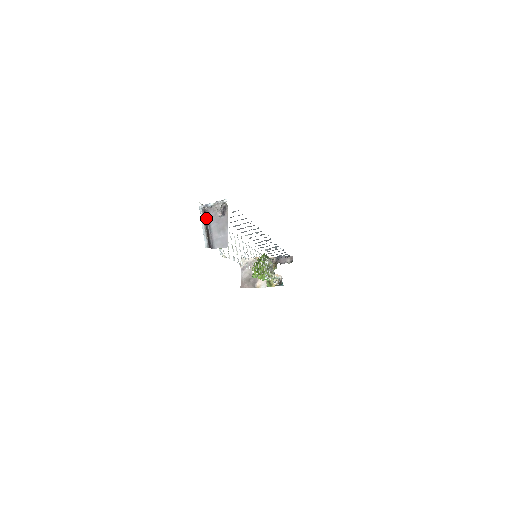
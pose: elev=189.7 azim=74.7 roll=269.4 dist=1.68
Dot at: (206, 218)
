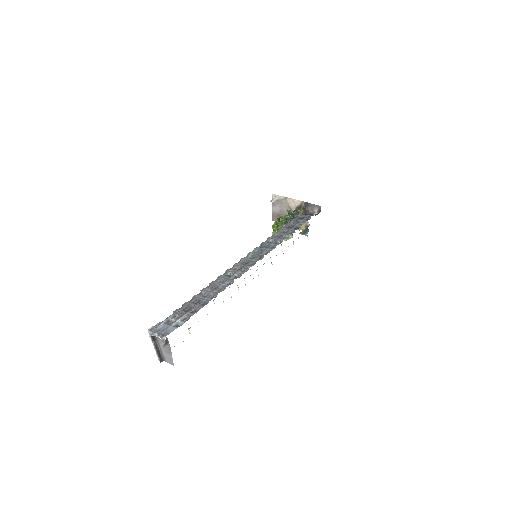
Dot at: (155, 340)
